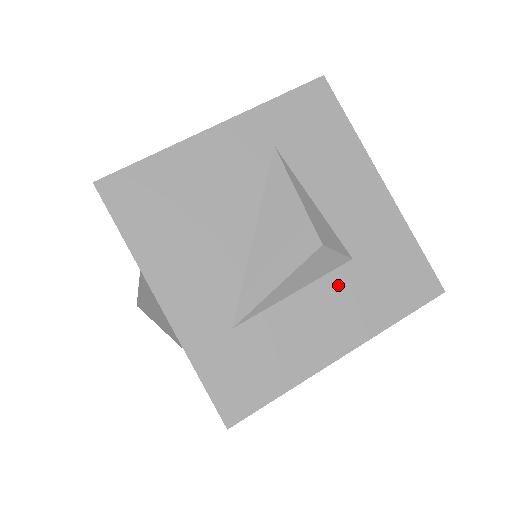
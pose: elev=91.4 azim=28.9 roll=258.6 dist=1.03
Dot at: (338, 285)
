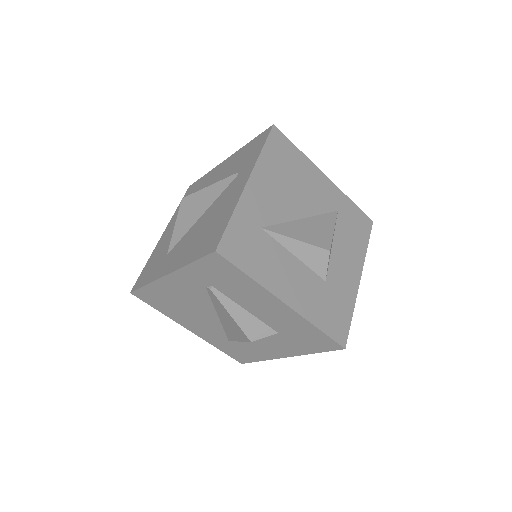
Dot at: (312, 280)
